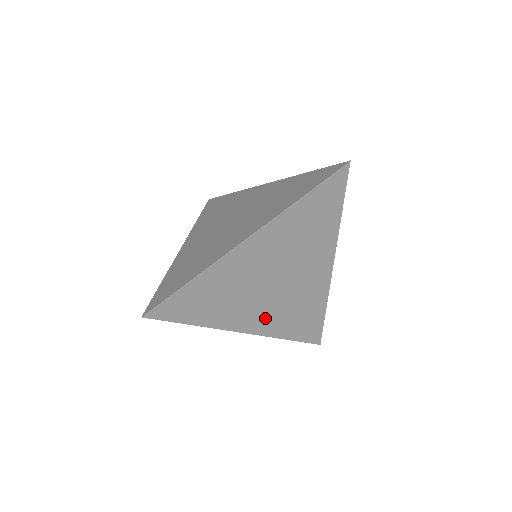
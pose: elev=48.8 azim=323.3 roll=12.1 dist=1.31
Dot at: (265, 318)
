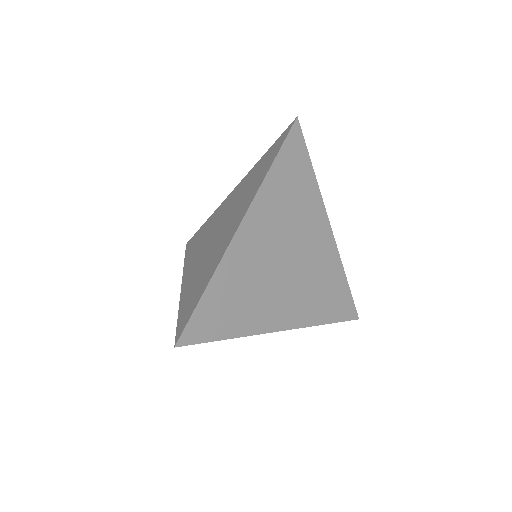
Dot at: (294, 307)
